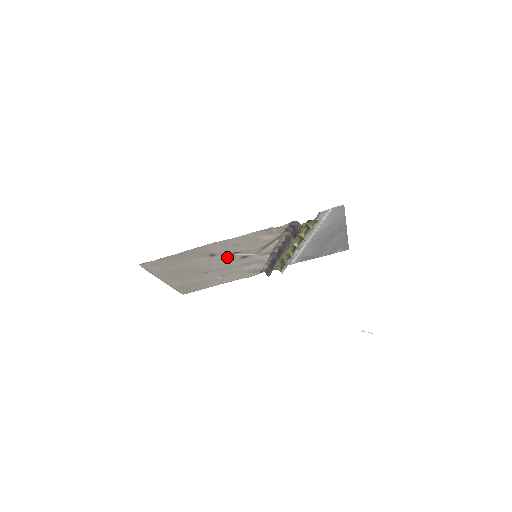
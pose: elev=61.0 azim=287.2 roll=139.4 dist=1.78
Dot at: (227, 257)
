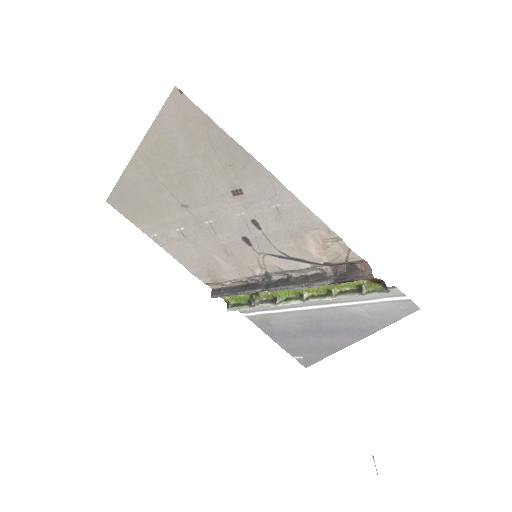
Dot at: (239, 217)
